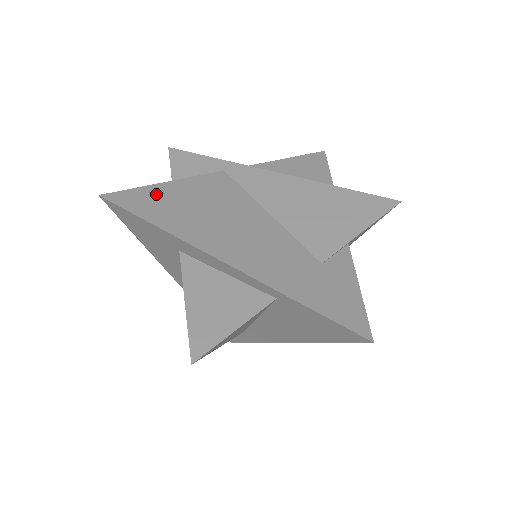
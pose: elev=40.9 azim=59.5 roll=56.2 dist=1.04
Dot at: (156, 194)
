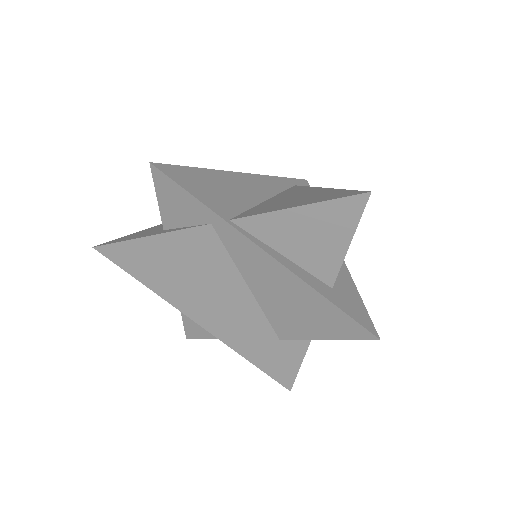
Dot at: (141, 251)
